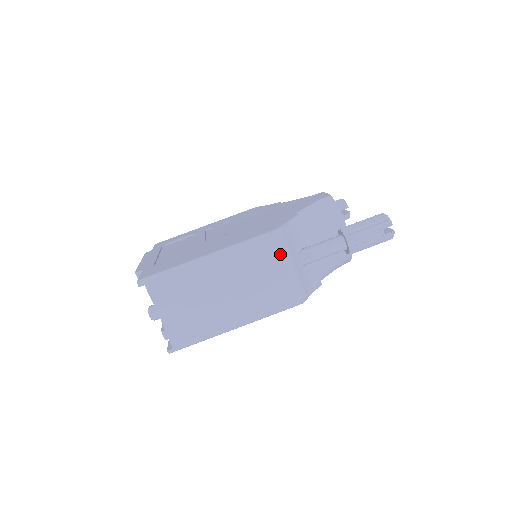
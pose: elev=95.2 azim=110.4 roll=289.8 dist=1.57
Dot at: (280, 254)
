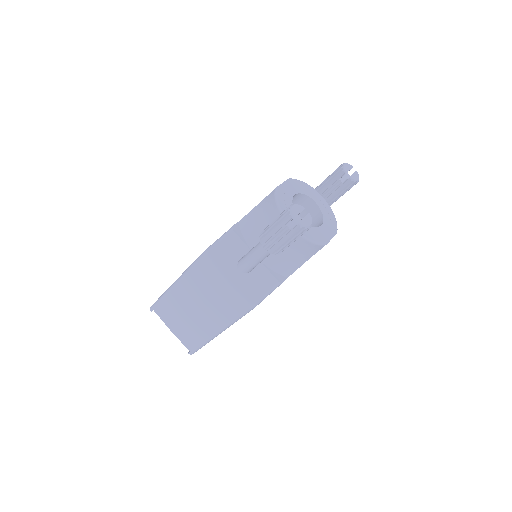
Dot at: (214, 271)
